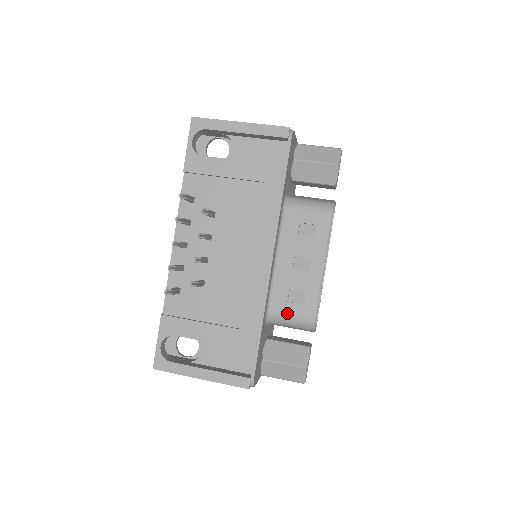
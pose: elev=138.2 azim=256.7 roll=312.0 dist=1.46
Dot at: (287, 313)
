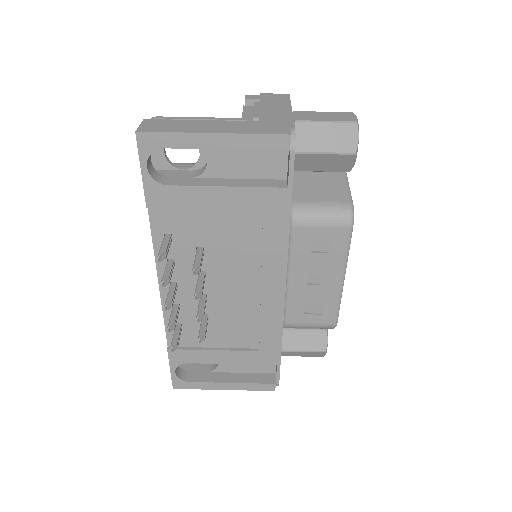
Dot at: (305, 323)
